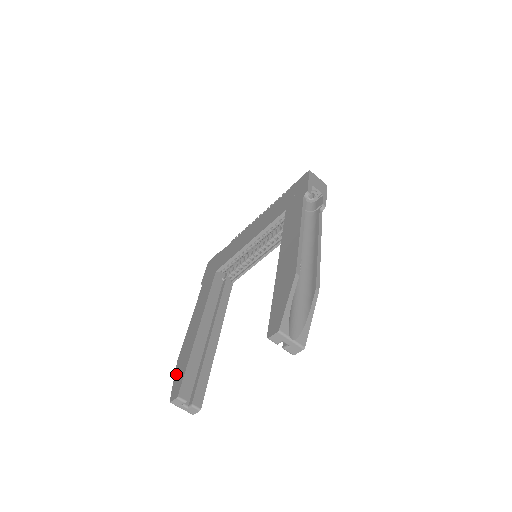
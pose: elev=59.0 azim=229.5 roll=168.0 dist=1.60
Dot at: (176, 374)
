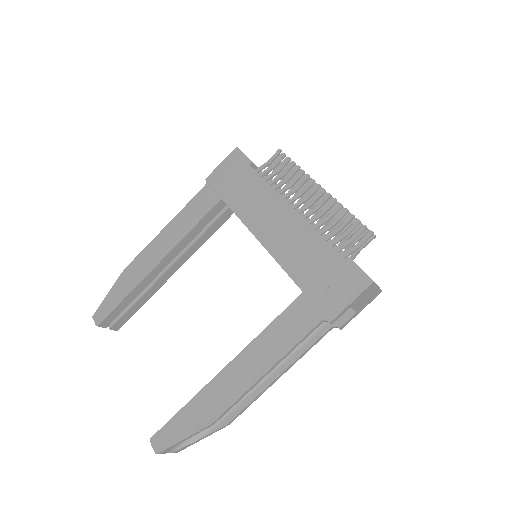
Dot at: (113, 290)
